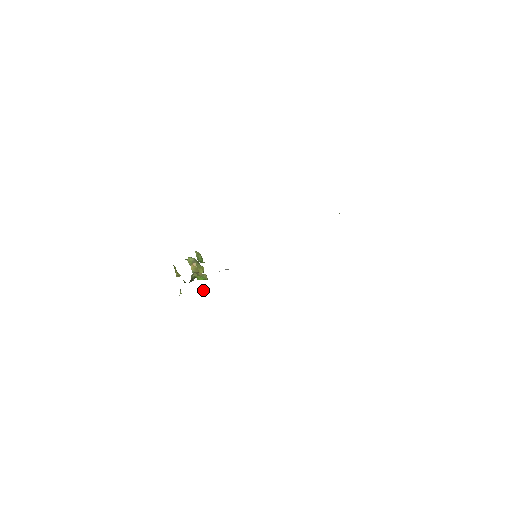
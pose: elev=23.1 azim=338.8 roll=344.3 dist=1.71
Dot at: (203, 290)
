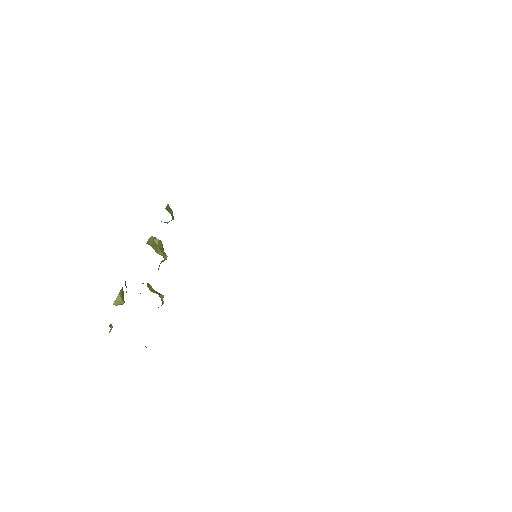
Dot at: (145, 346)
